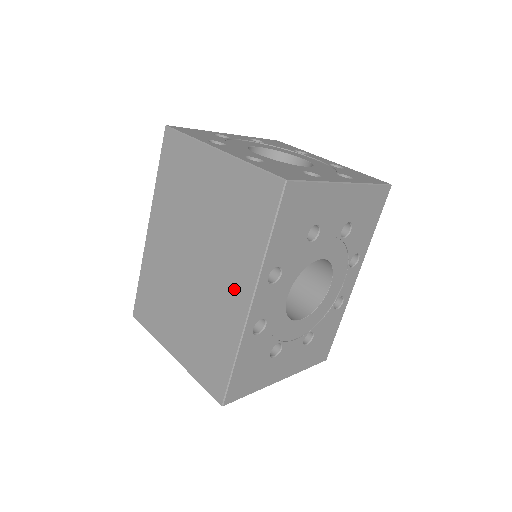
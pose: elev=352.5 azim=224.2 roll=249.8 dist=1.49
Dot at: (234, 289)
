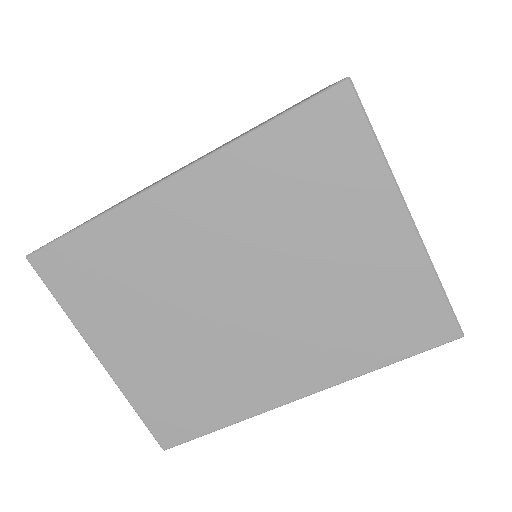
Dot at: (290, 371)
